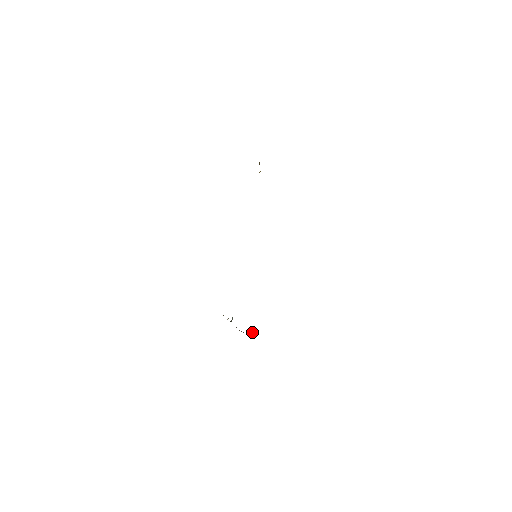
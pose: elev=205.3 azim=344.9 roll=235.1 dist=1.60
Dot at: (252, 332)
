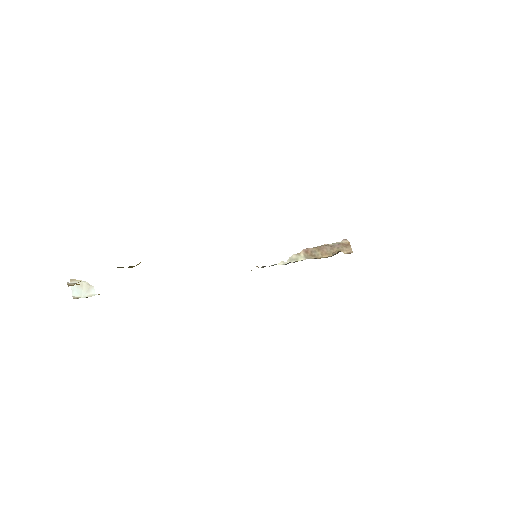
Dot at: (339, 251)
